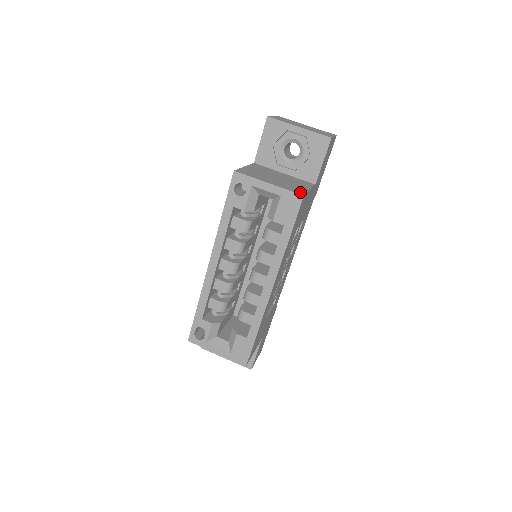
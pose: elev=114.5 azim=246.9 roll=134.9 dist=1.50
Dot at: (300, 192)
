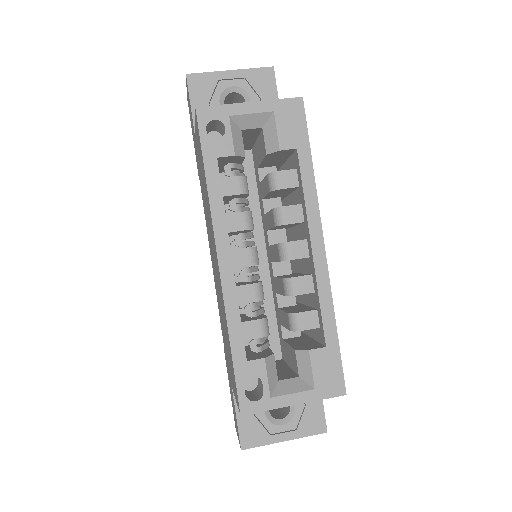
Dot at: occluded
